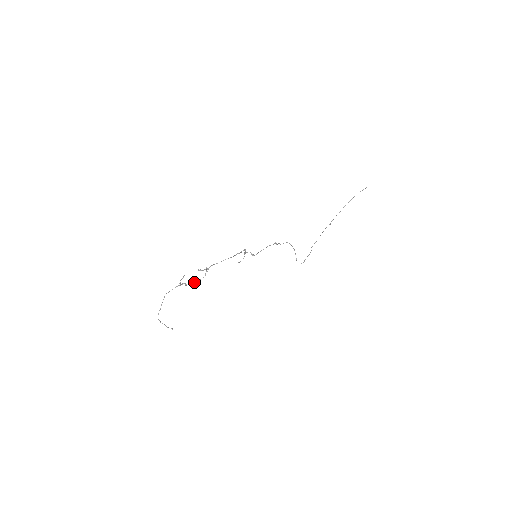
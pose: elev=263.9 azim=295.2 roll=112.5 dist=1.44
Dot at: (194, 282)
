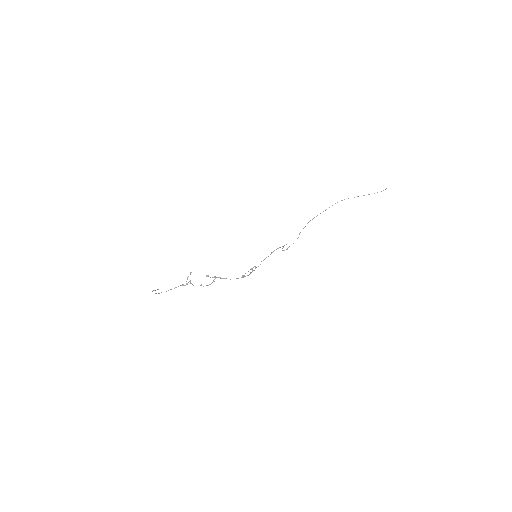
Dot at: occluded
